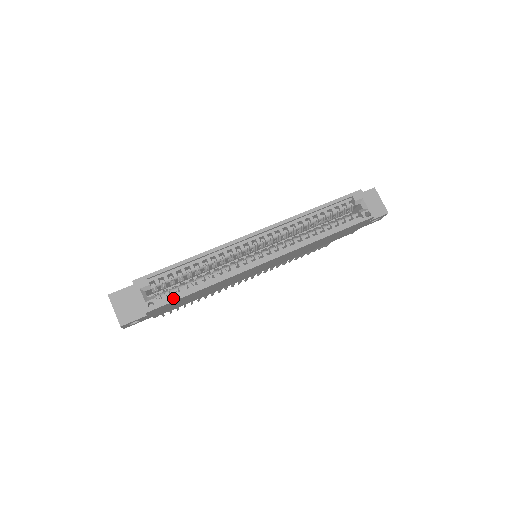
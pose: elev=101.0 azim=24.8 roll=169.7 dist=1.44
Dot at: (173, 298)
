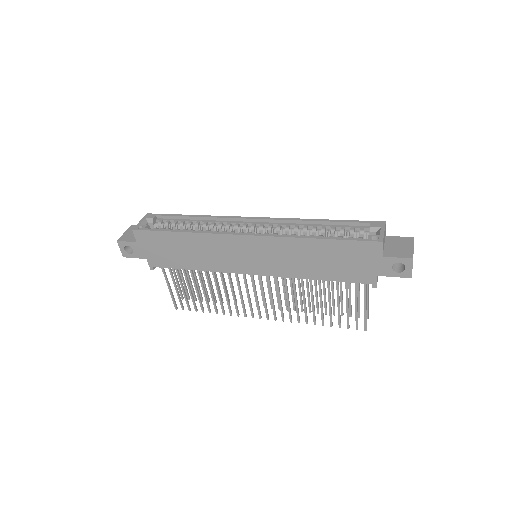
Dot at: (156, 229)
